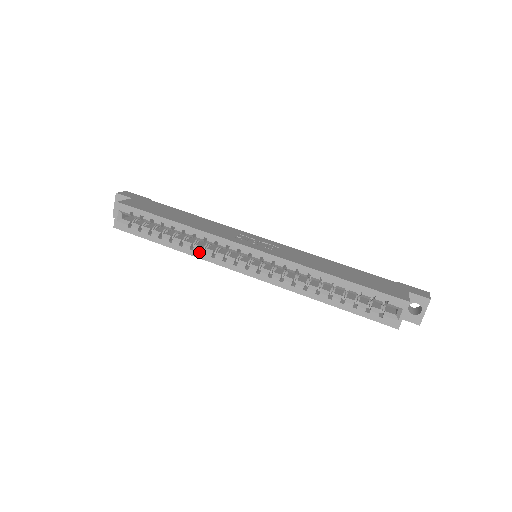
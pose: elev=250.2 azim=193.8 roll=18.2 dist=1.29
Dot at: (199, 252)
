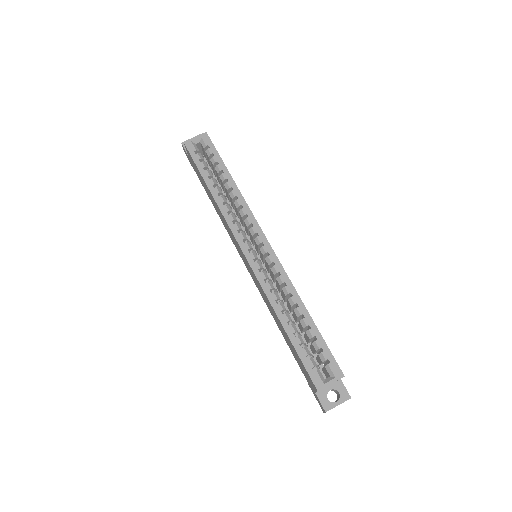
Dot at: (227, 210)
